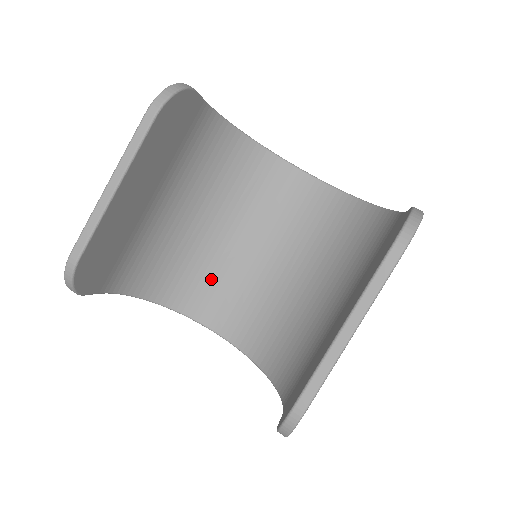
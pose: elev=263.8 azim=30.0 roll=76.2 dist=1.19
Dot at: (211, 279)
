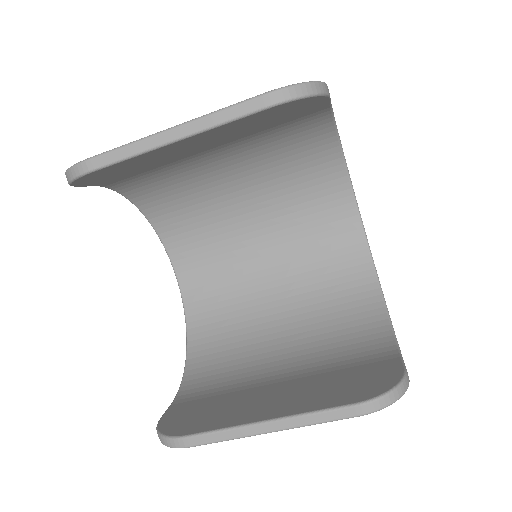
Dot at: (205, 229)
